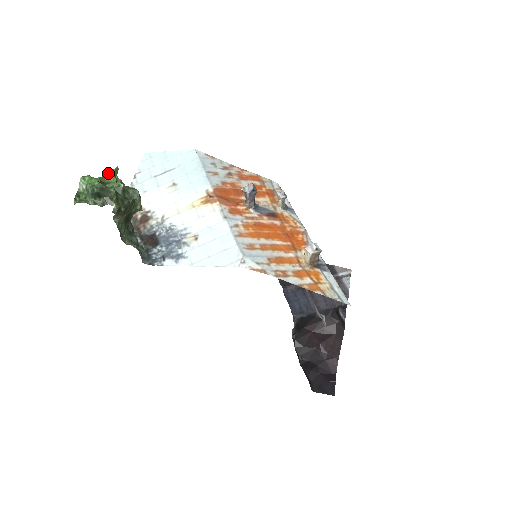
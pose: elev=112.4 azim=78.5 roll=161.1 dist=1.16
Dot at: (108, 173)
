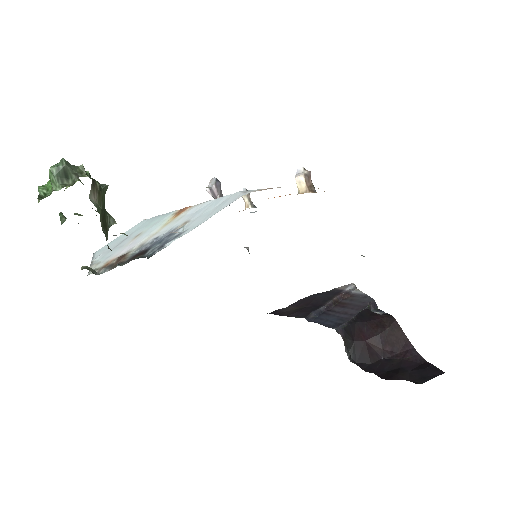
Dot at: occluded
